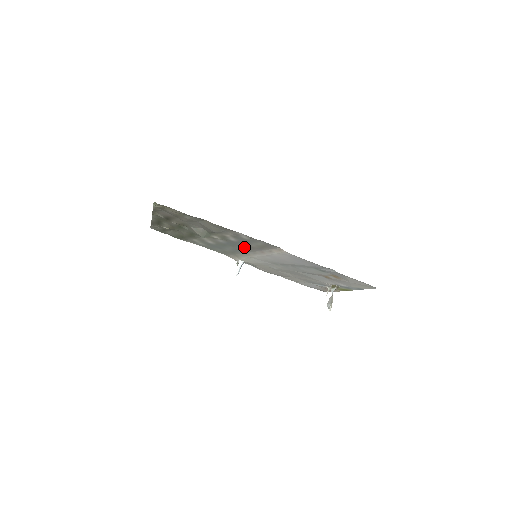
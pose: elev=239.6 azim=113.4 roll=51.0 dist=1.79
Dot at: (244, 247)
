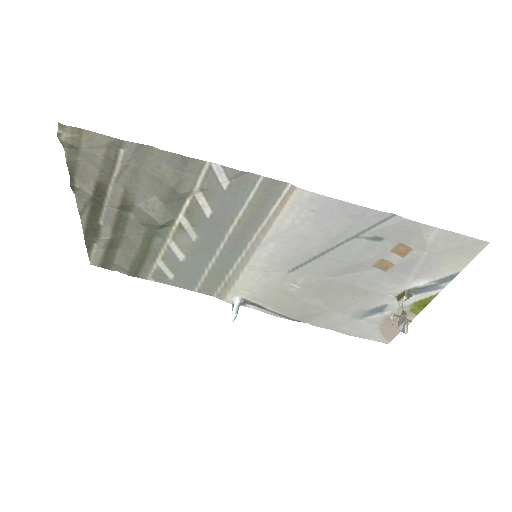
Dot at: (232, 233)
